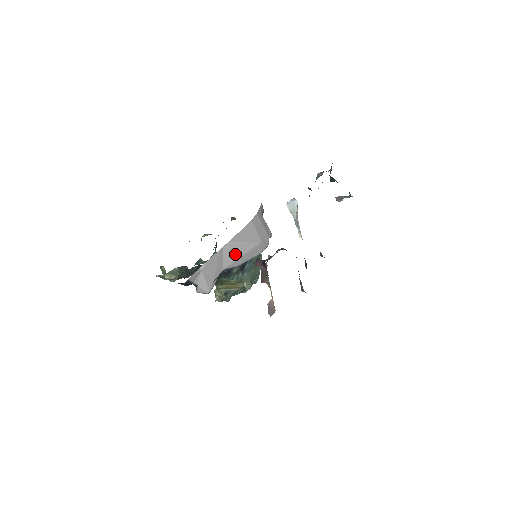
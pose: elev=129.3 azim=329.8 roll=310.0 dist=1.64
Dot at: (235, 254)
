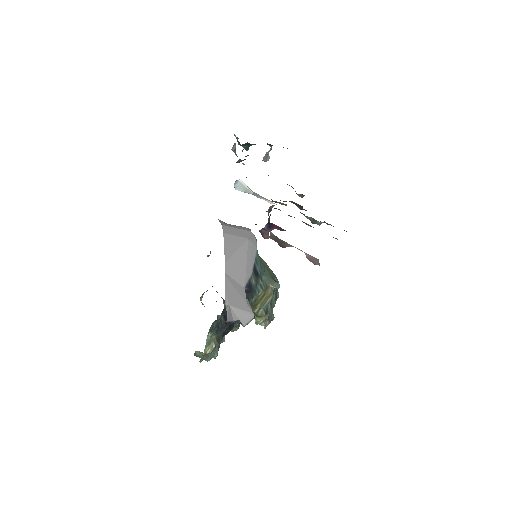
Dot at: (240, 268)
